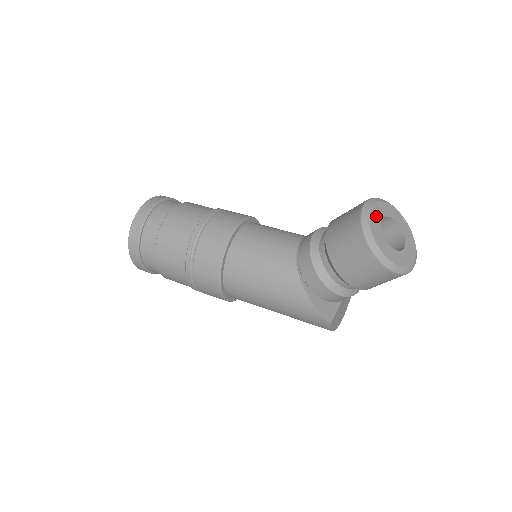
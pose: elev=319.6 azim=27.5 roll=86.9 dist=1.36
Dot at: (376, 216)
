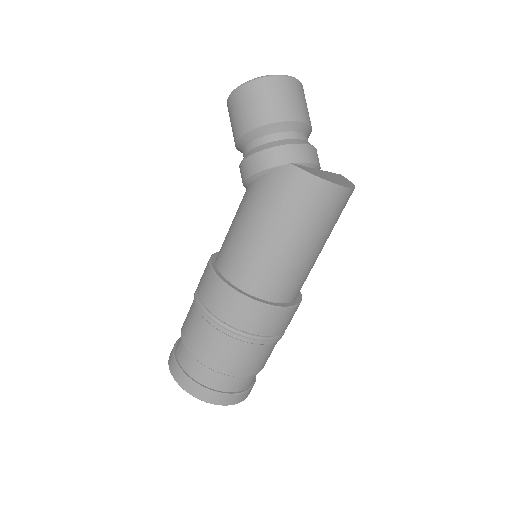
Dot at: occluded
